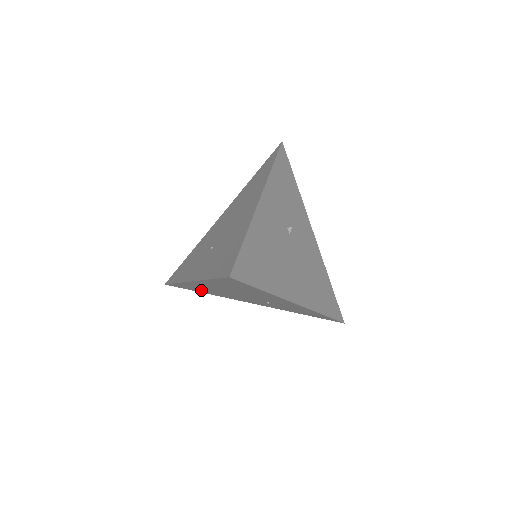
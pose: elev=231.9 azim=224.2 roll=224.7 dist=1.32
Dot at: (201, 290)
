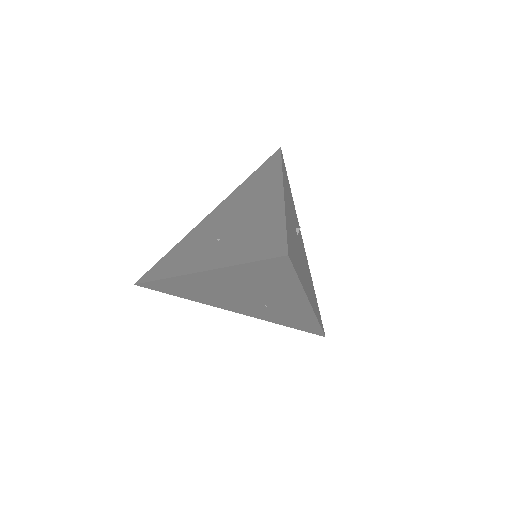
Dot at: (184, 291)
